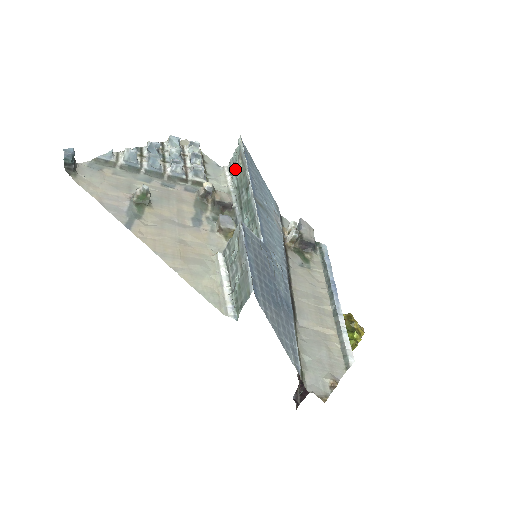
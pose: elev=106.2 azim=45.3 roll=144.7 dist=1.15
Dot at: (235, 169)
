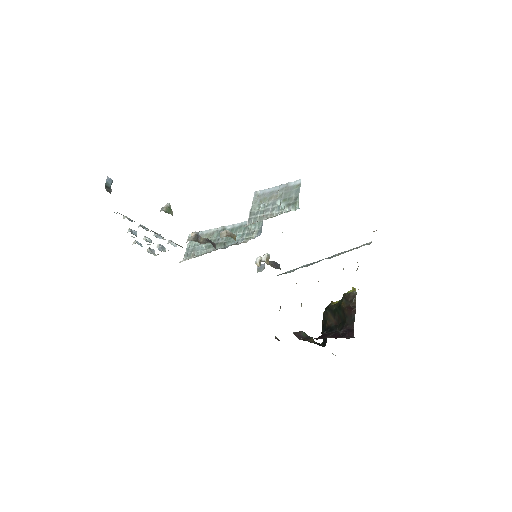
Dot at: (197, 247)
